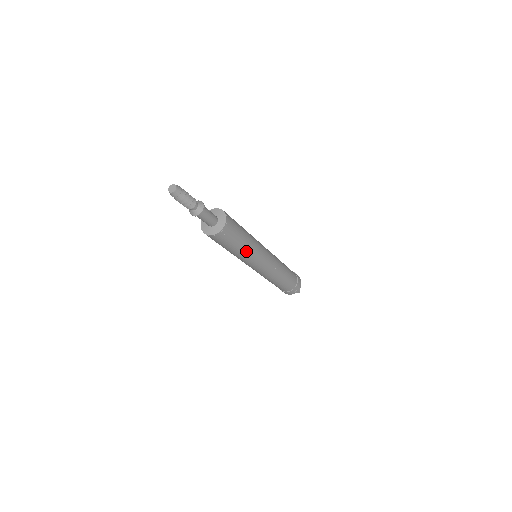
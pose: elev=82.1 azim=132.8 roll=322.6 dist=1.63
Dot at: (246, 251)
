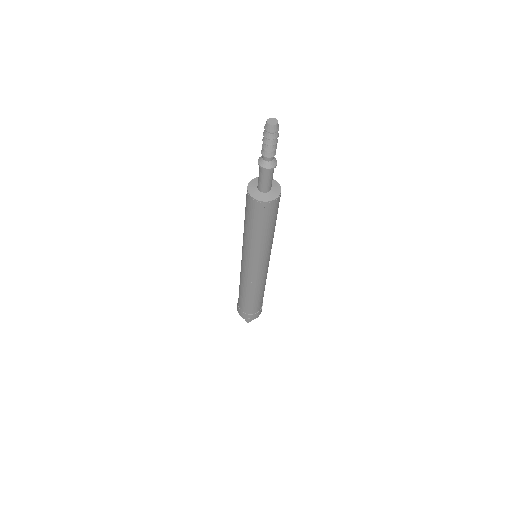
Dot at: (258, 242)
